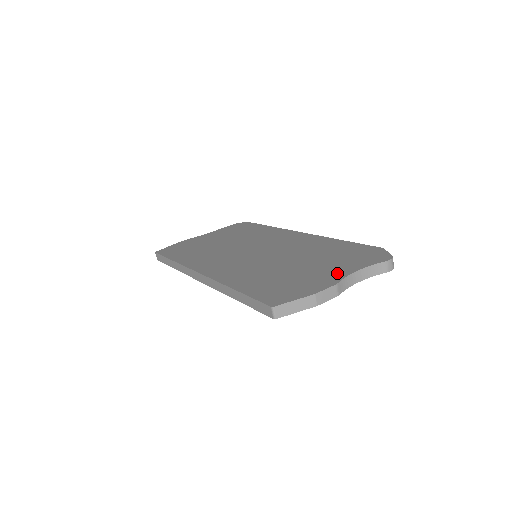
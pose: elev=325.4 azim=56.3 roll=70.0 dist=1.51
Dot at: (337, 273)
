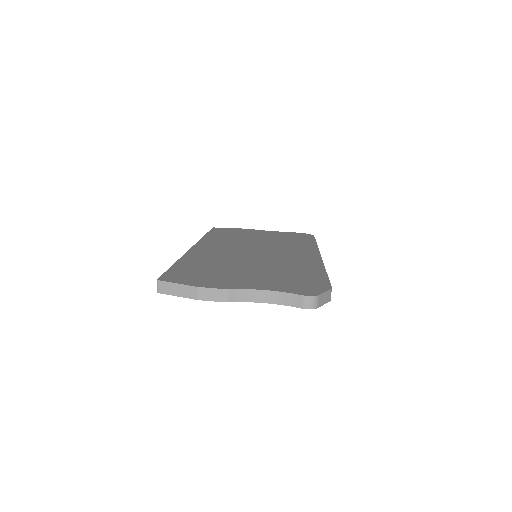
Dot at: (249, 284)
